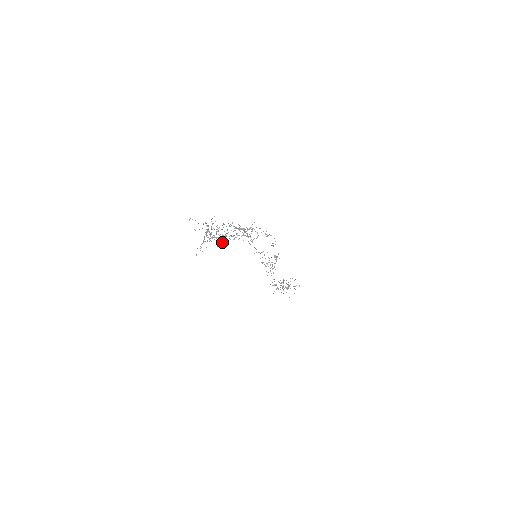
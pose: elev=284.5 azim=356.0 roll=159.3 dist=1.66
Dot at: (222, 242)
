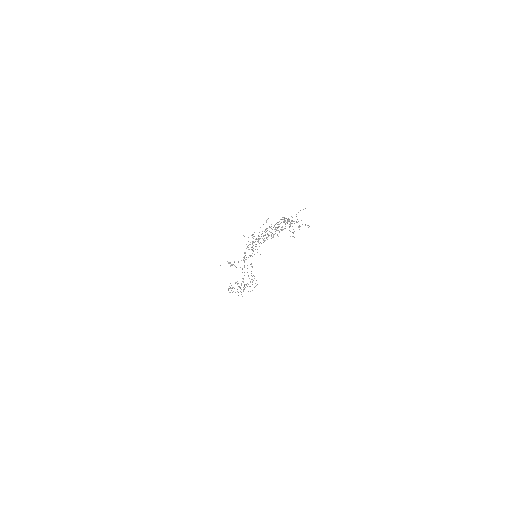
Dot at: (256, 246)
